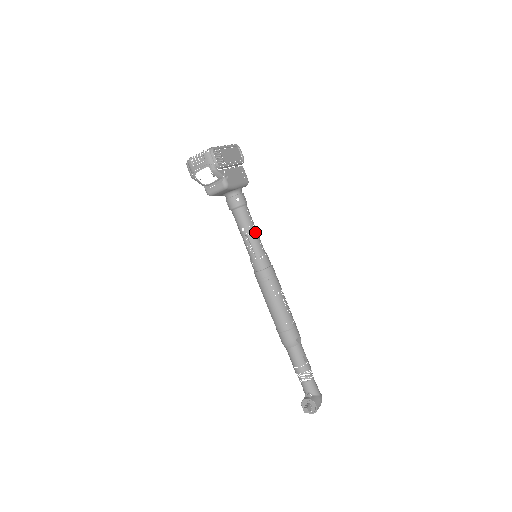
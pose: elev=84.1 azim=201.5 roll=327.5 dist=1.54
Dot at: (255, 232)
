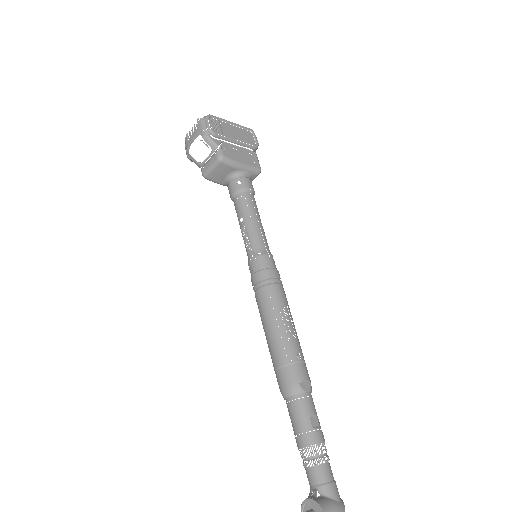
Dot at: (257, 223)
